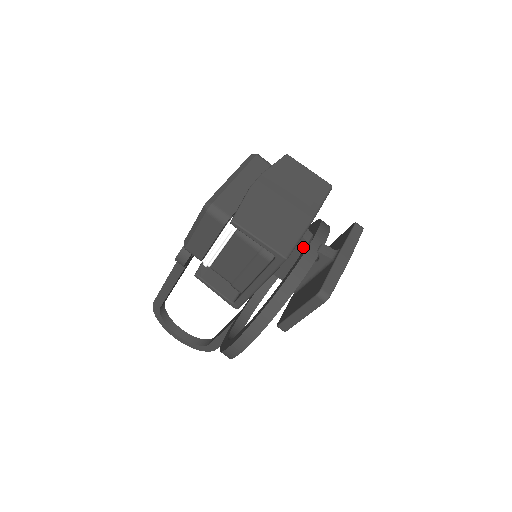
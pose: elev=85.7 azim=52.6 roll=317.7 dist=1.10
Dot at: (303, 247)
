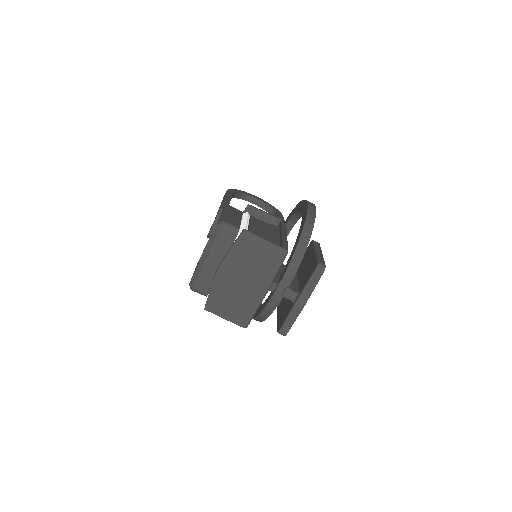
Dot at: (277, 280)
